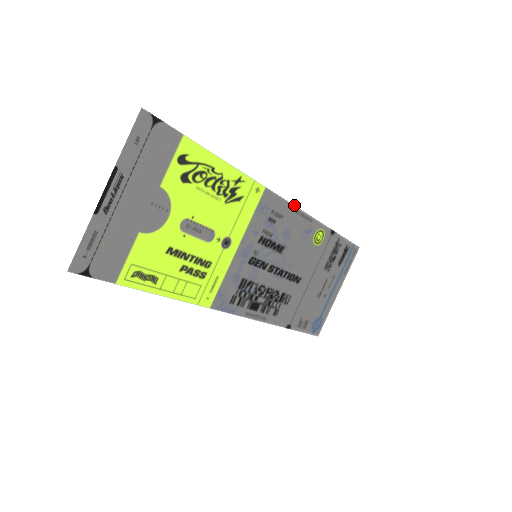
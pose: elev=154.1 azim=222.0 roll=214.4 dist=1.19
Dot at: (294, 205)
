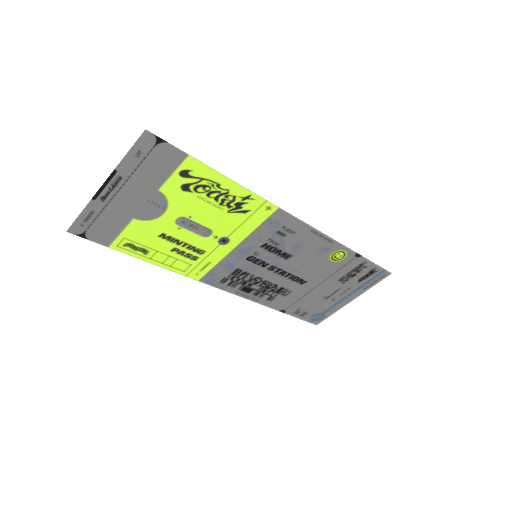
Dot at: occluded
